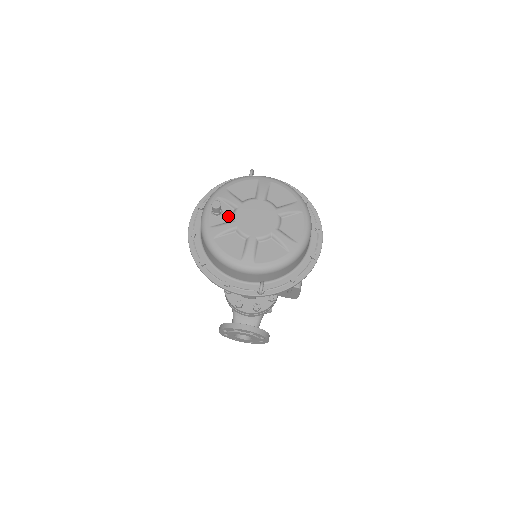
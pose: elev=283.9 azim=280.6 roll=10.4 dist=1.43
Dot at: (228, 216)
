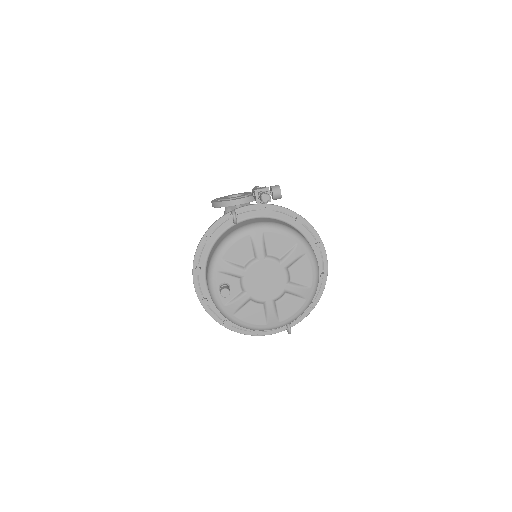
Dot at: (237, 288)
